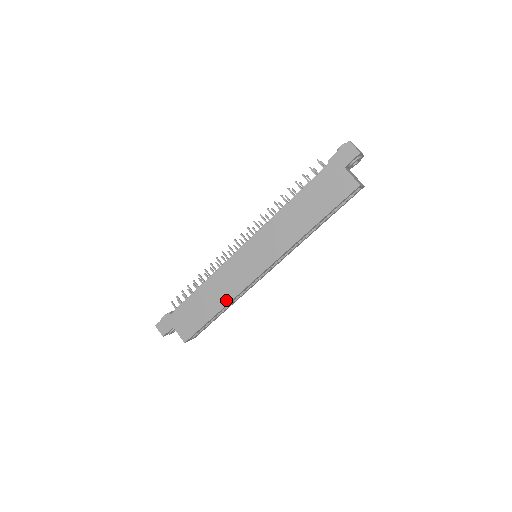
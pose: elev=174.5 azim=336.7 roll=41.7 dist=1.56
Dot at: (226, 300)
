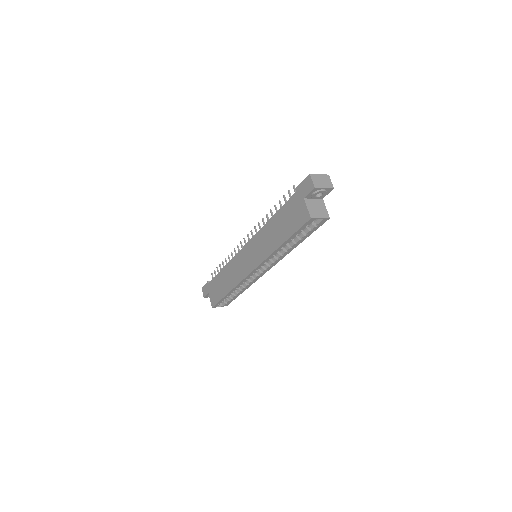
Dot at: (232, 285)
